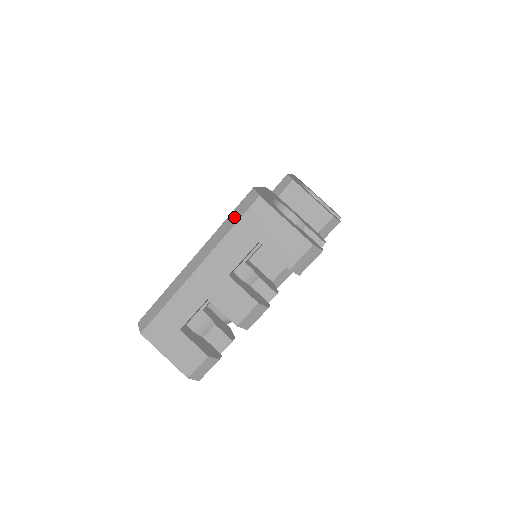
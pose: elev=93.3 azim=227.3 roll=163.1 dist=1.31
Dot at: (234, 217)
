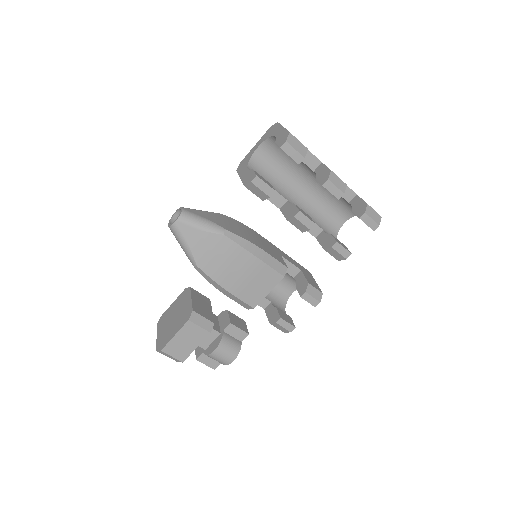
Dot at: occluded
